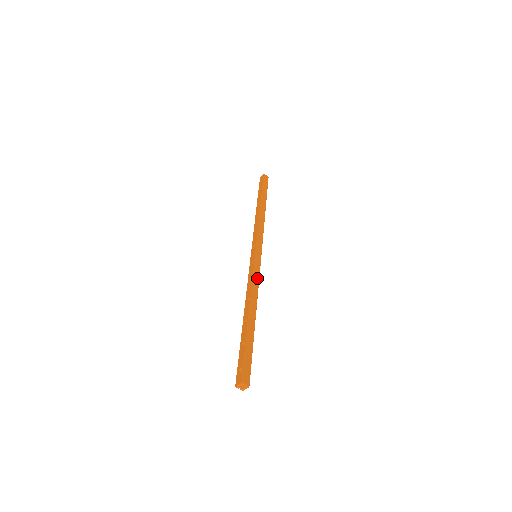
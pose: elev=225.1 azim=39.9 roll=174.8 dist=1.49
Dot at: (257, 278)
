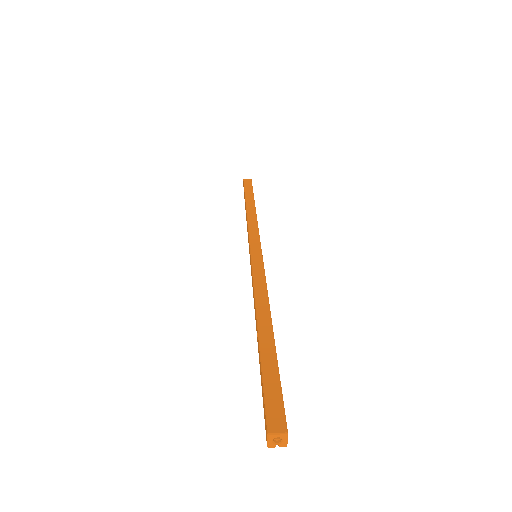
Dot at: (261, 277)
